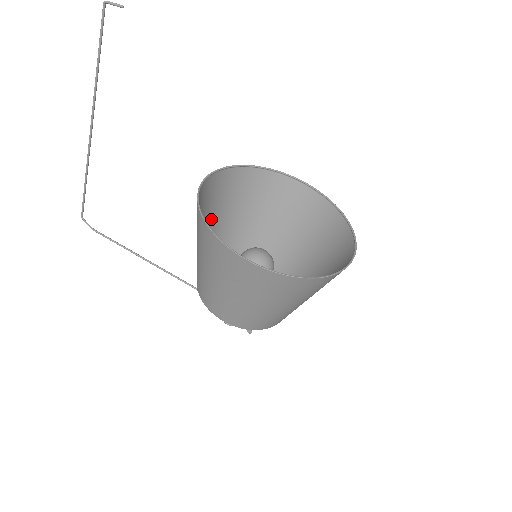
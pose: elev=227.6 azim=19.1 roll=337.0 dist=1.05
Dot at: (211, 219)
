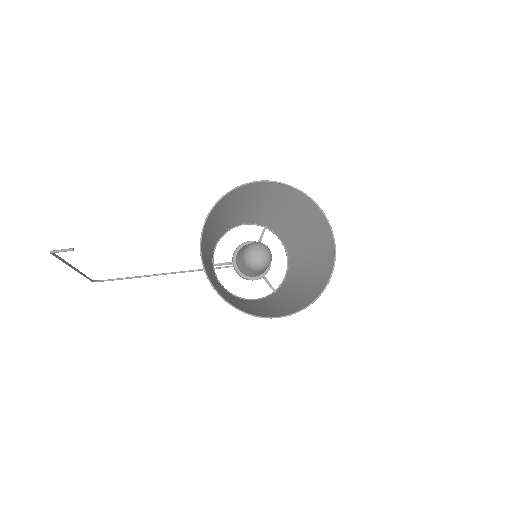
Dot at: (207, 250)
